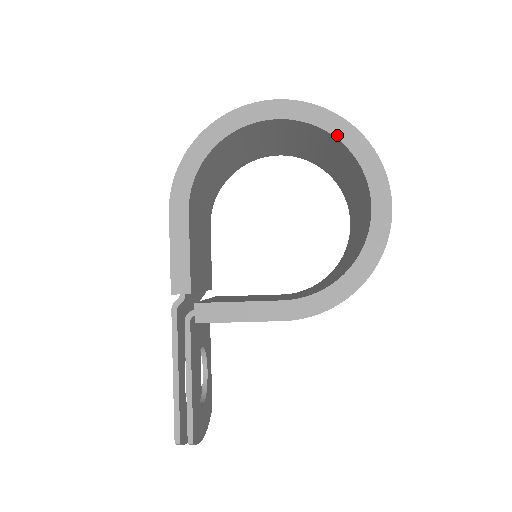
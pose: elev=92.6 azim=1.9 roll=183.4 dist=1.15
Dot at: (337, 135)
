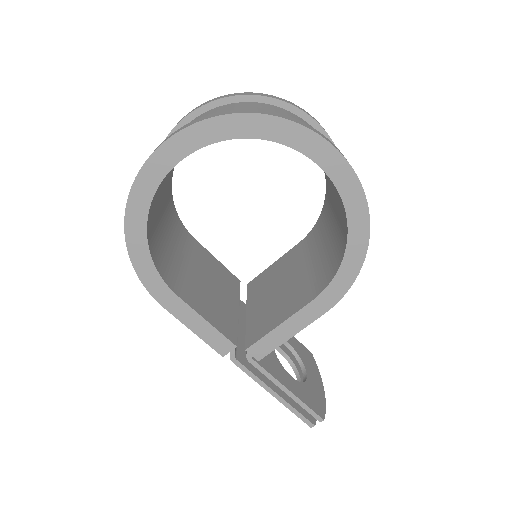
Dot at: (242, 135)
